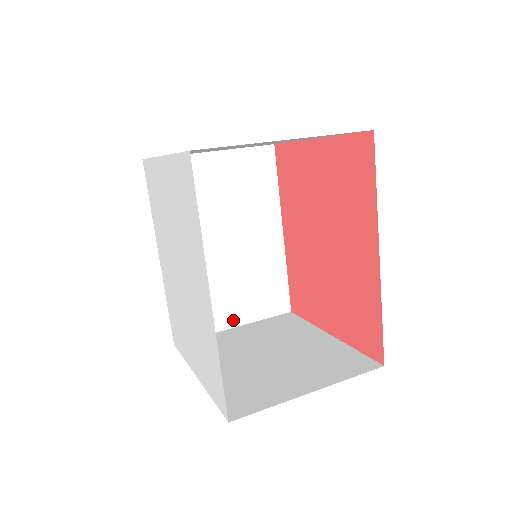
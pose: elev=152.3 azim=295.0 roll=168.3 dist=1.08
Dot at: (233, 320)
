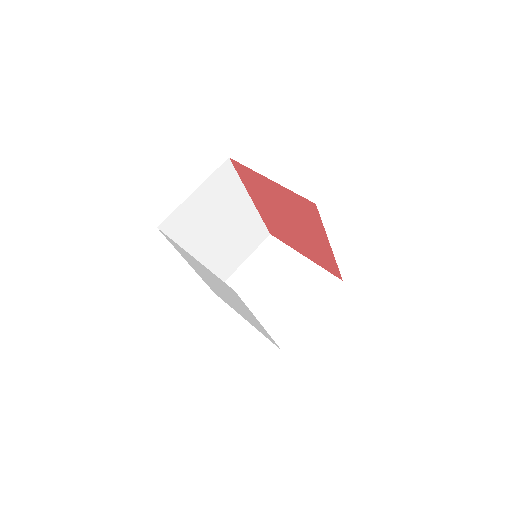
Dot at: (240, 261)
